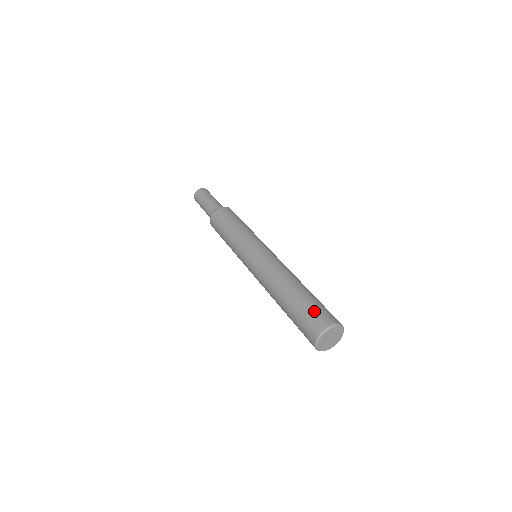
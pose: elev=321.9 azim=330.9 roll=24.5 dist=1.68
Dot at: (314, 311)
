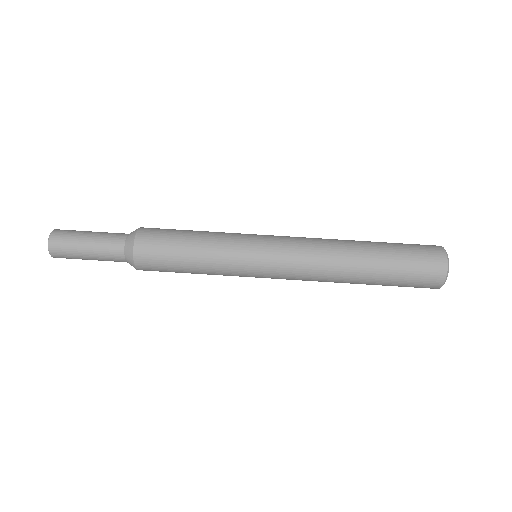
Dot at: (414, 282)
